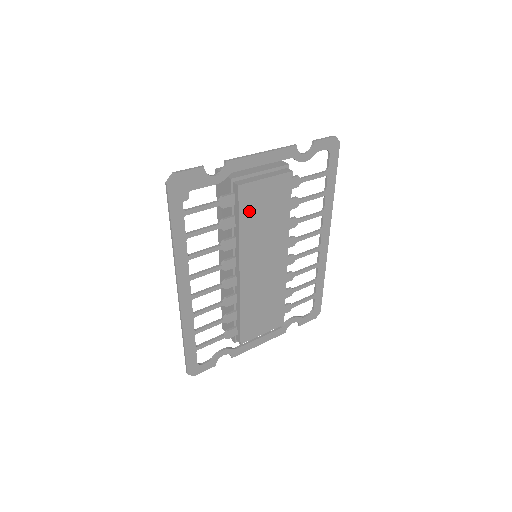
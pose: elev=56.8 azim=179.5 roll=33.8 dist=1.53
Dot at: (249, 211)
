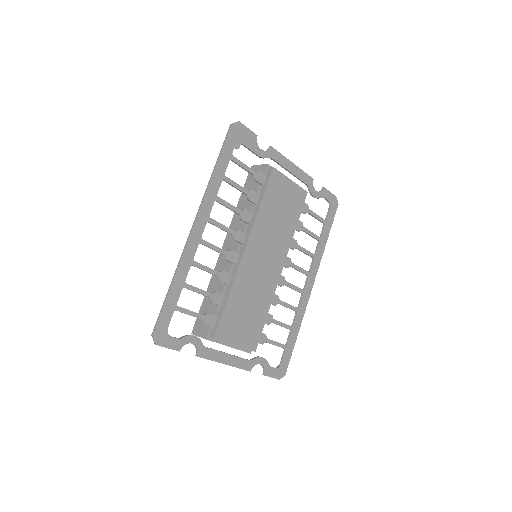
Dot at: (272, 196)
